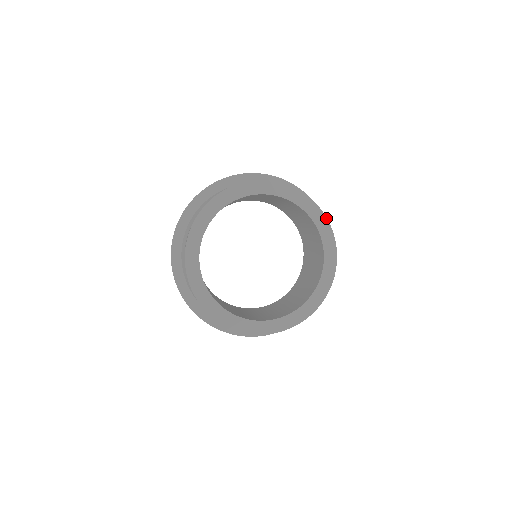
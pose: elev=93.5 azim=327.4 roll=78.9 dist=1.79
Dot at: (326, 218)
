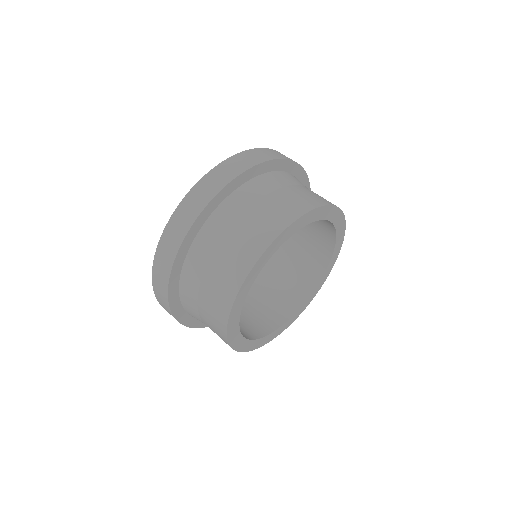
Dot at: occluded
